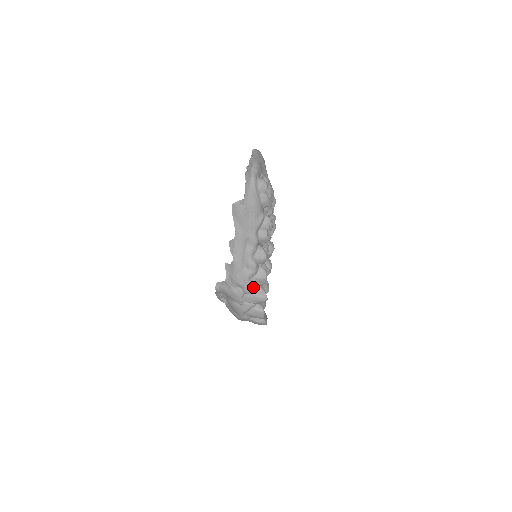
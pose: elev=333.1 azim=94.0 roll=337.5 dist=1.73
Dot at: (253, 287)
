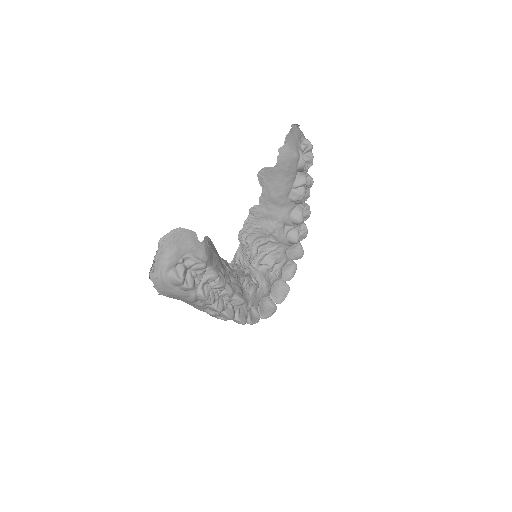
Dot at: occluded
